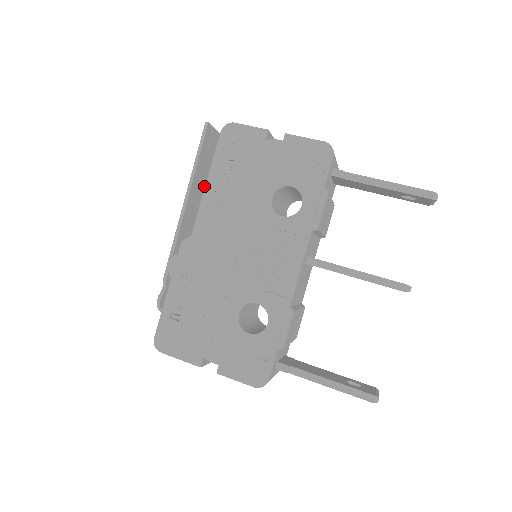
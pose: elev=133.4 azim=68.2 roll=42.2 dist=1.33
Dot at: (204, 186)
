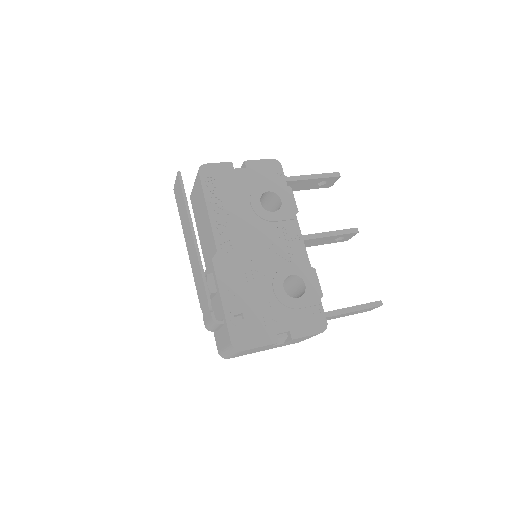
Dot at: occluded
